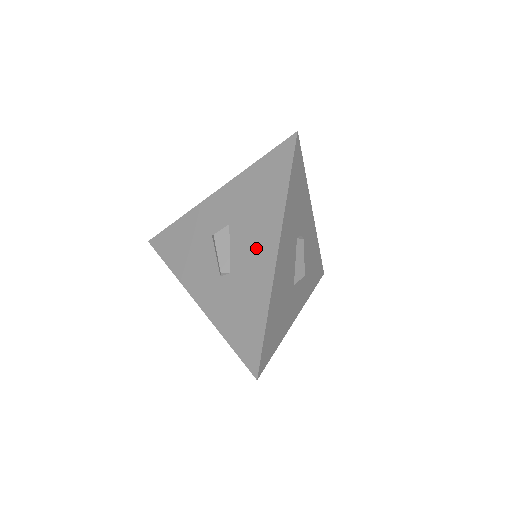
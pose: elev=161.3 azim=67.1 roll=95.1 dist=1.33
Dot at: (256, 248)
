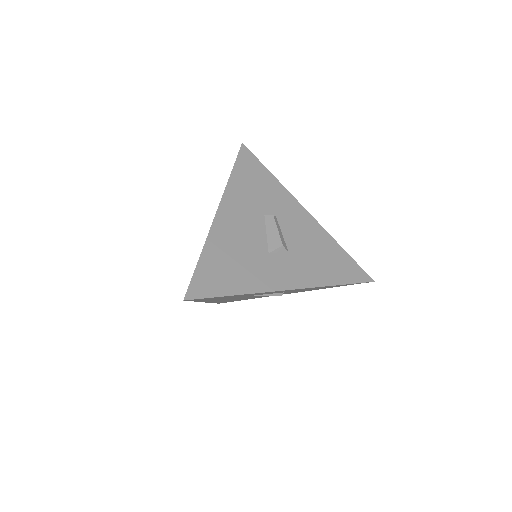
Dot at: occluded
